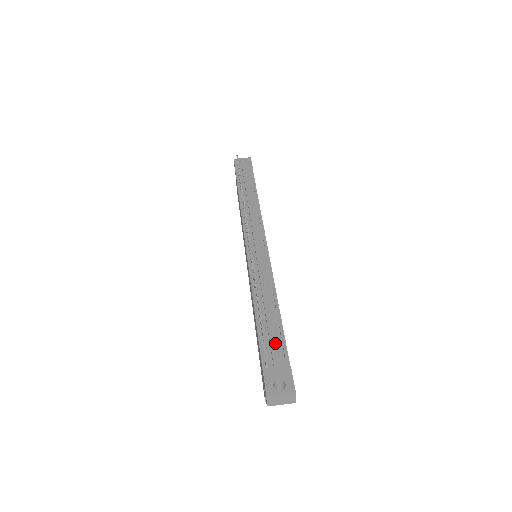
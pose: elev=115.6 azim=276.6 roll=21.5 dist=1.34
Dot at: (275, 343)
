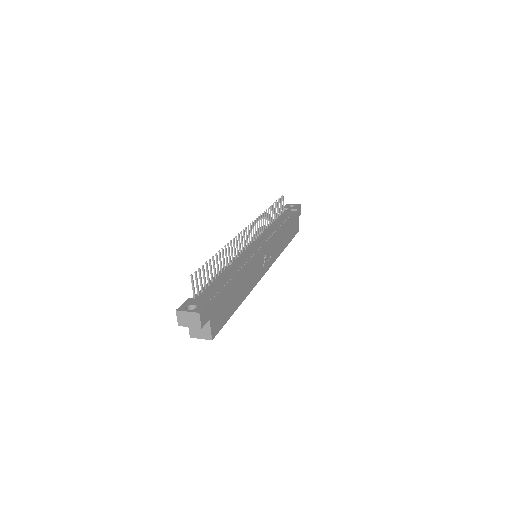
Dot at: (214, 290)
